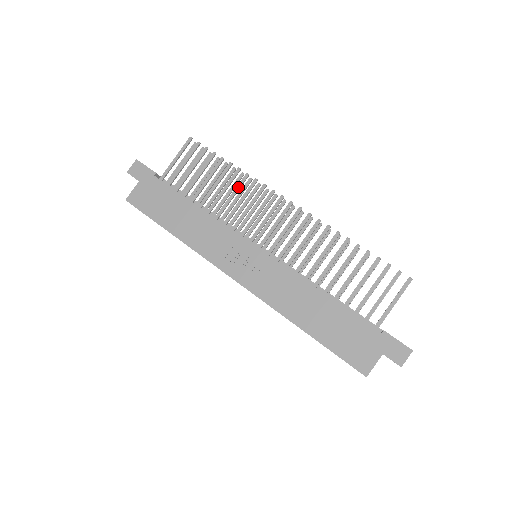
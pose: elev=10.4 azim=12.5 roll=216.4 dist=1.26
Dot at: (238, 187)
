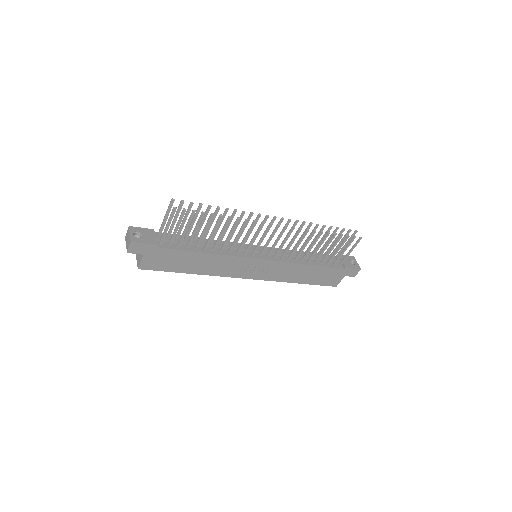
Dot at: (233, 229)
